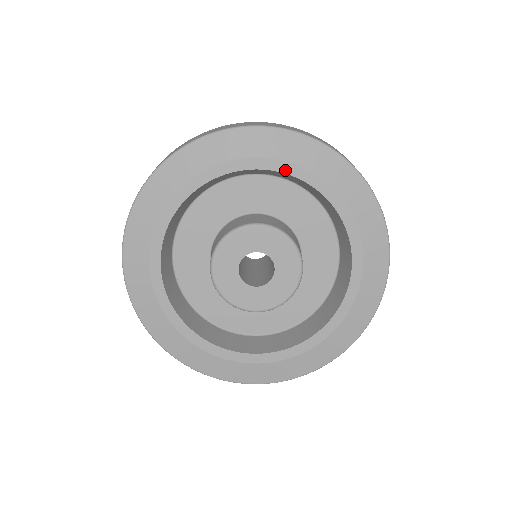
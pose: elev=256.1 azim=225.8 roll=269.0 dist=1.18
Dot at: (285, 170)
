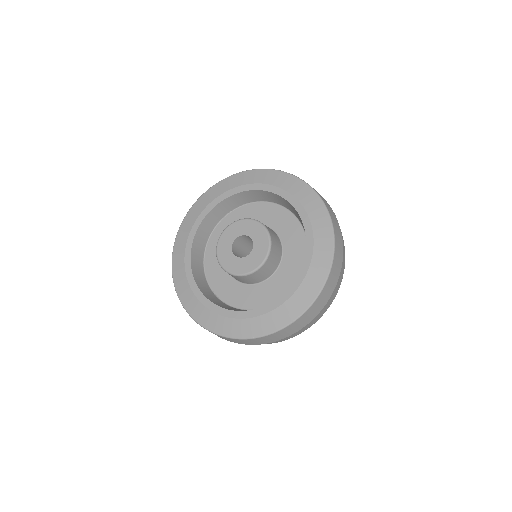
Dot at: (224, 198)
